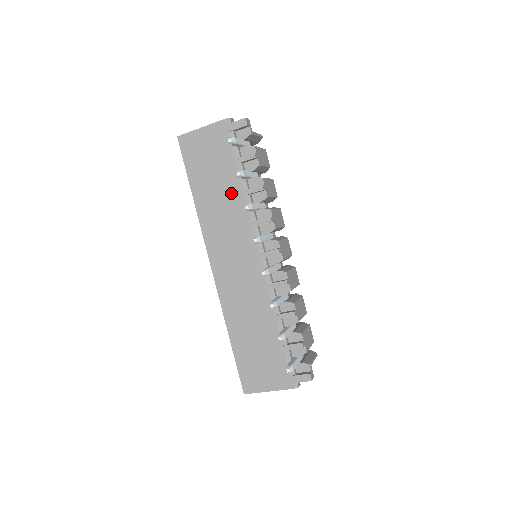
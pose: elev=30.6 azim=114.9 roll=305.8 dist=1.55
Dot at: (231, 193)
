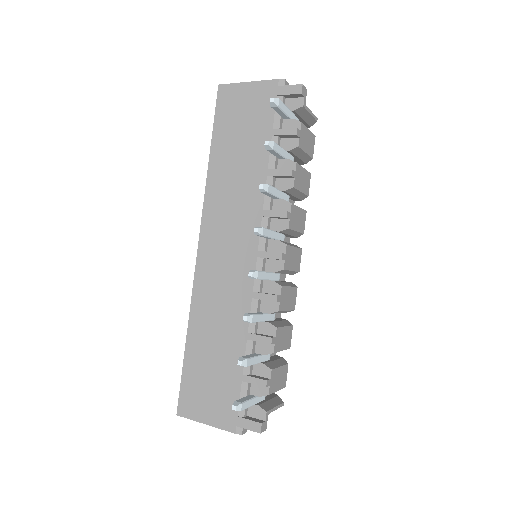
Dot at: (253, 168)
